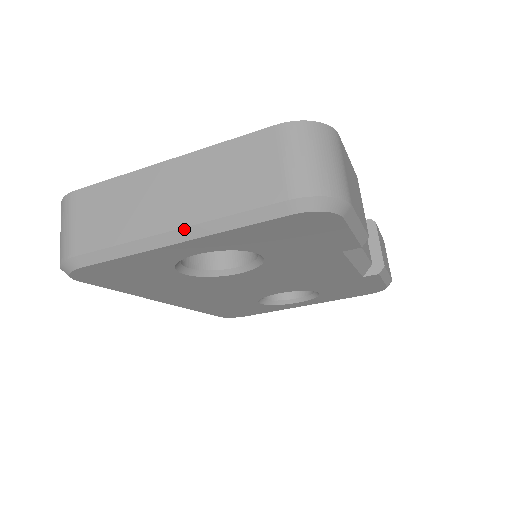
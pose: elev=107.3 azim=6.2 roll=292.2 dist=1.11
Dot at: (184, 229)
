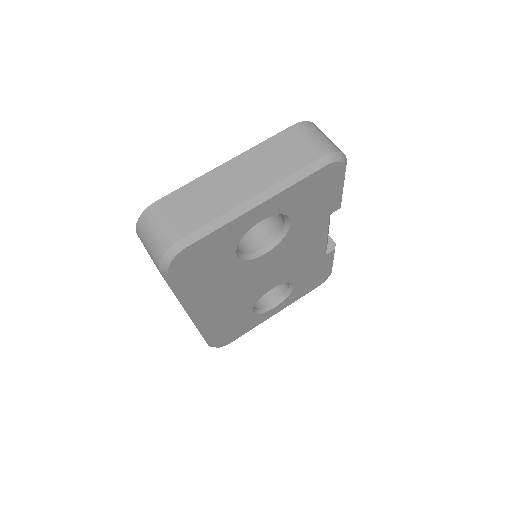
Dot at: (263, 192)
